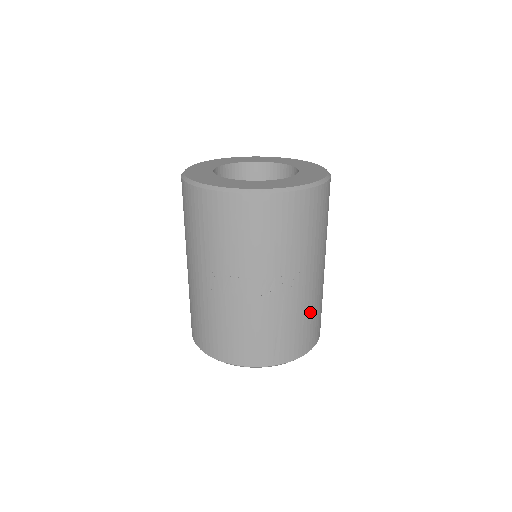
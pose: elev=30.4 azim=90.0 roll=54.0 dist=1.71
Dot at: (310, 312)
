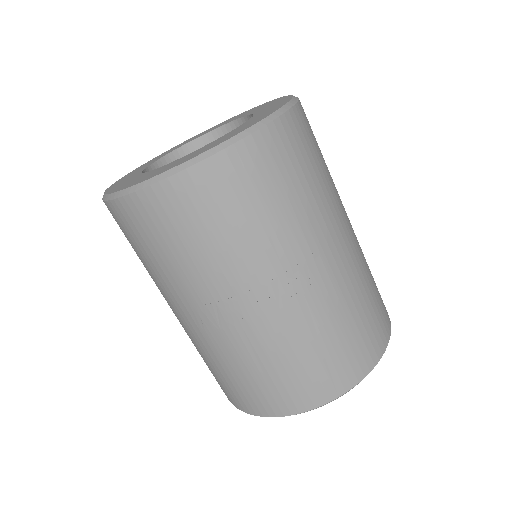
Dot at: (357, 301)
